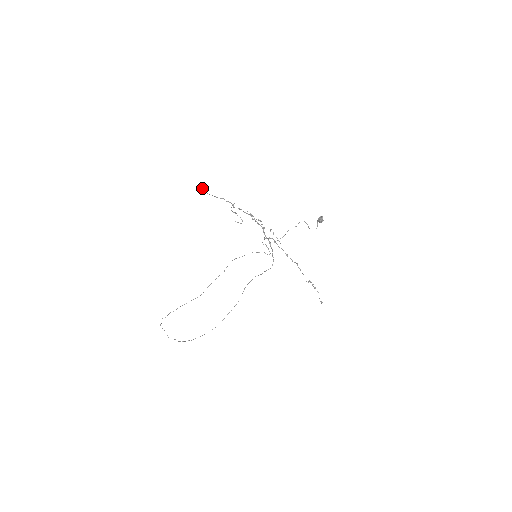
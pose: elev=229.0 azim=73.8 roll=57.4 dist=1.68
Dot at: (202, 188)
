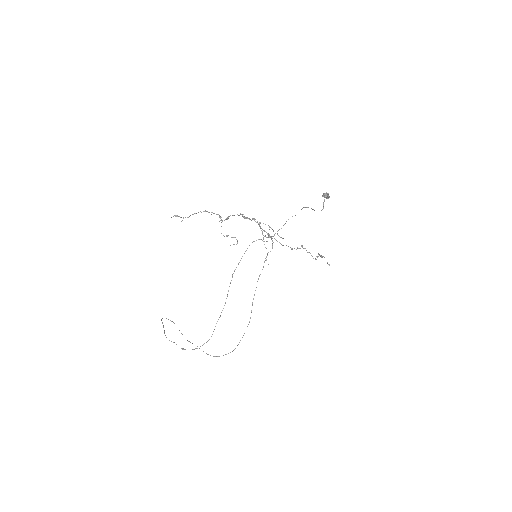
Dot at: (178, 216)
